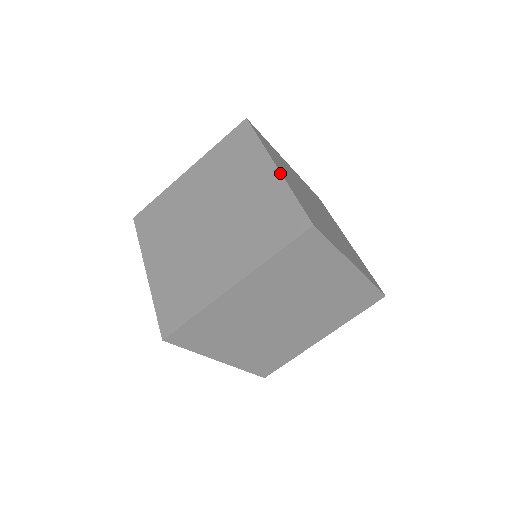
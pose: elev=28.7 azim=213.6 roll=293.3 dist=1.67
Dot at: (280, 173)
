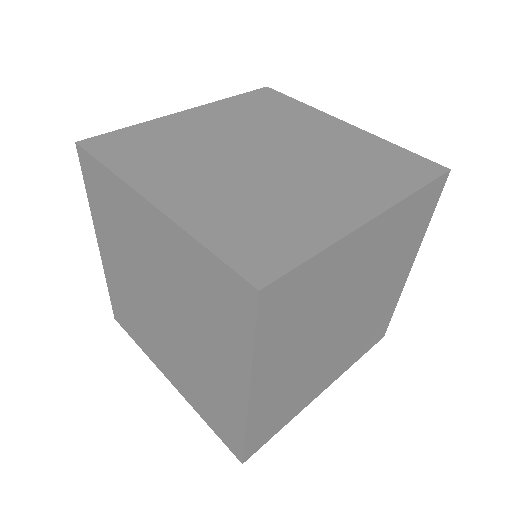
Dot at: (361, 129)
